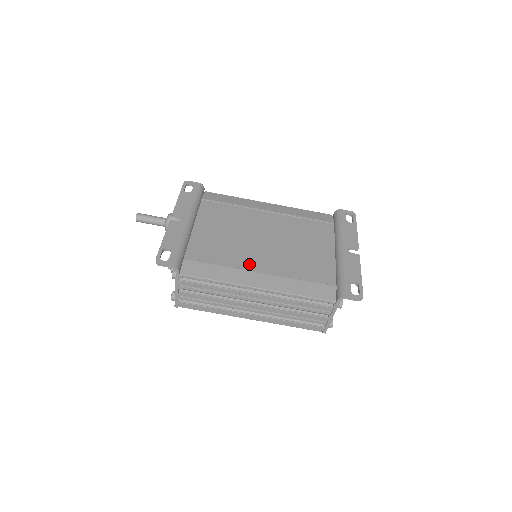
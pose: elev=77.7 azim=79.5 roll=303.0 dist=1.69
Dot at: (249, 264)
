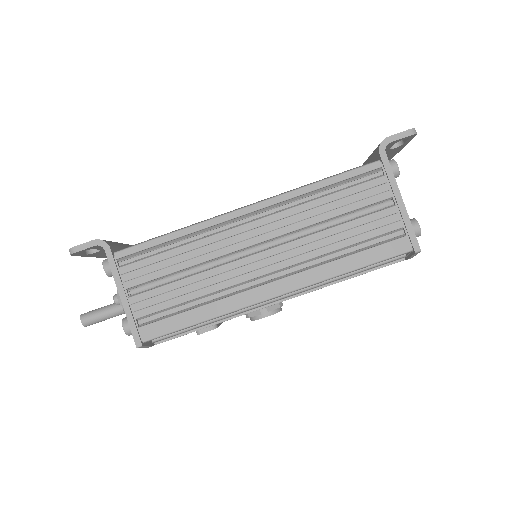
Dot at: occluded
